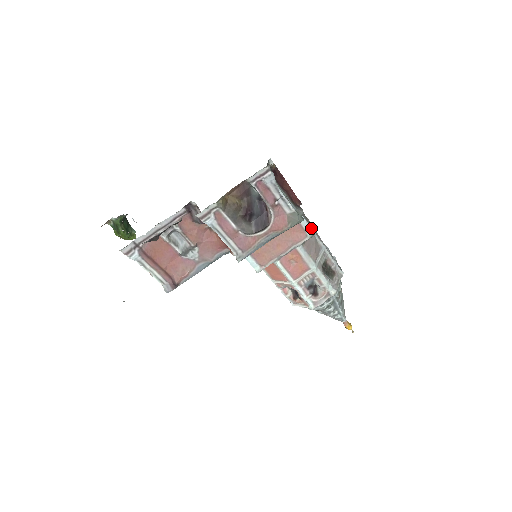
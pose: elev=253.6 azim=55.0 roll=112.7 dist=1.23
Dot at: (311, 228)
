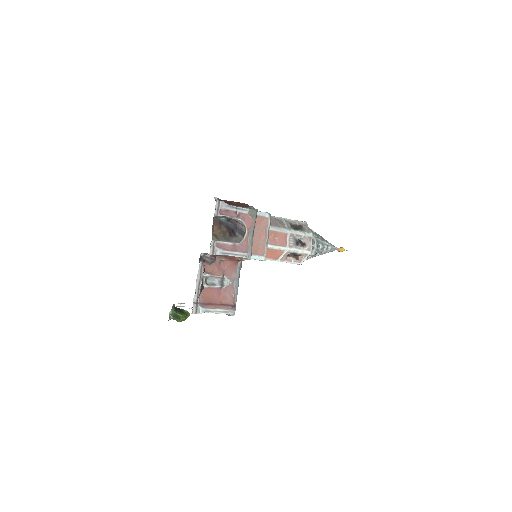
Dot at: (266, 213)
